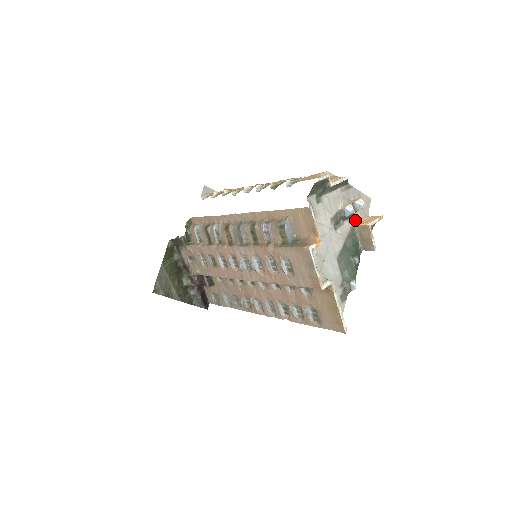
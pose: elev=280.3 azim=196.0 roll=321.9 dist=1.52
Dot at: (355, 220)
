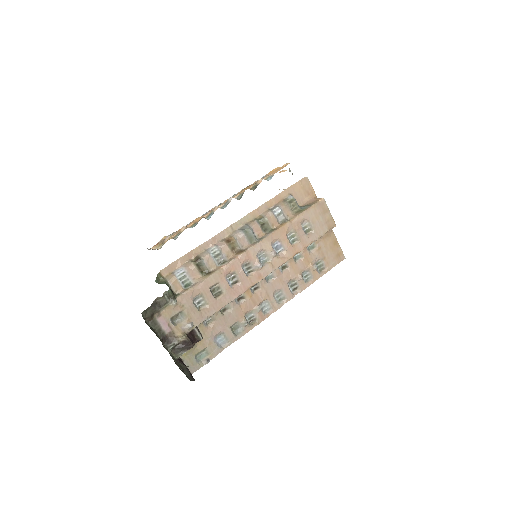
Dot at: occluded
